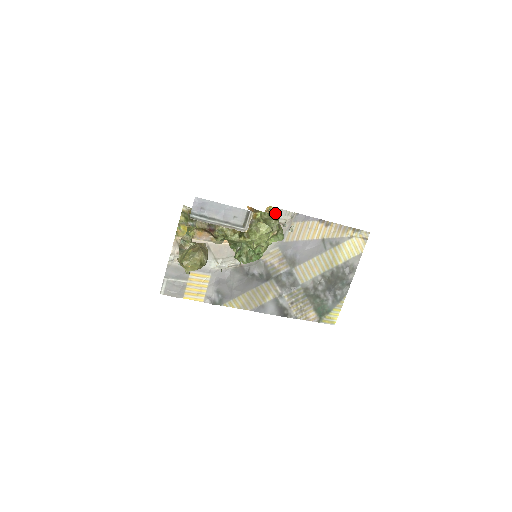
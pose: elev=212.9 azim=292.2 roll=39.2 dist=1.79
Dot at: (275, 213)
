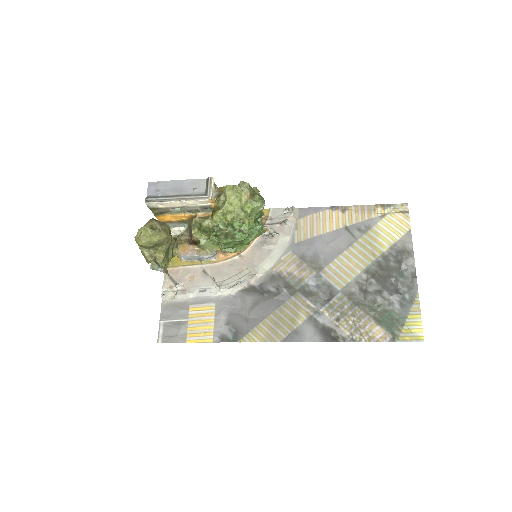
Dot at: (272, 214)
